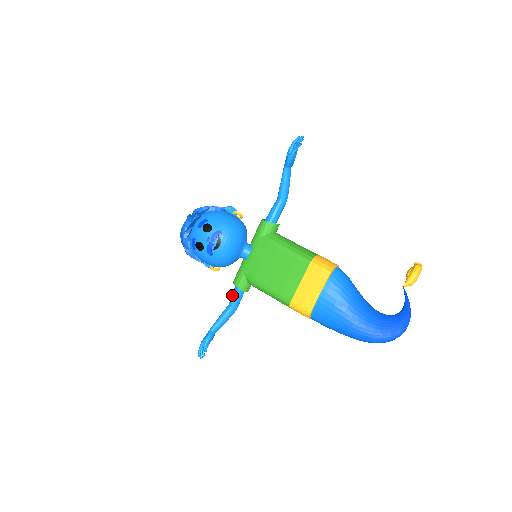
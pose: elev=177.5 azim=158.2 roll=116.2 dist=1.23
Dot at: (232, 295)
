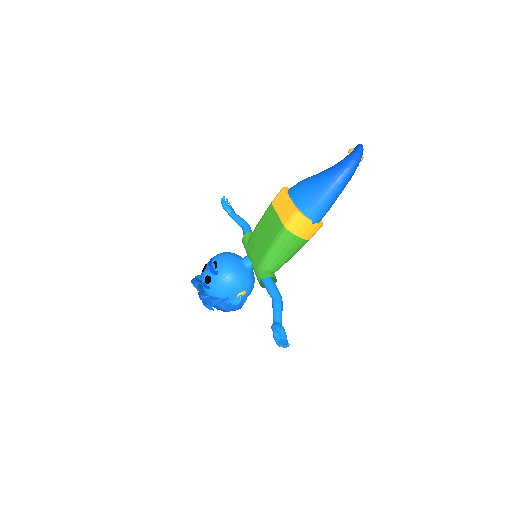
Dot at: occluded
